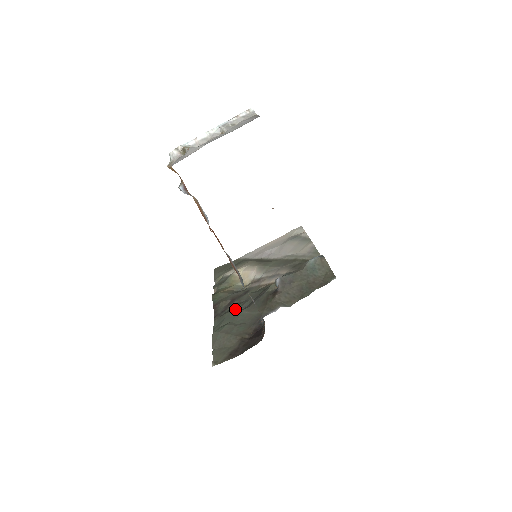
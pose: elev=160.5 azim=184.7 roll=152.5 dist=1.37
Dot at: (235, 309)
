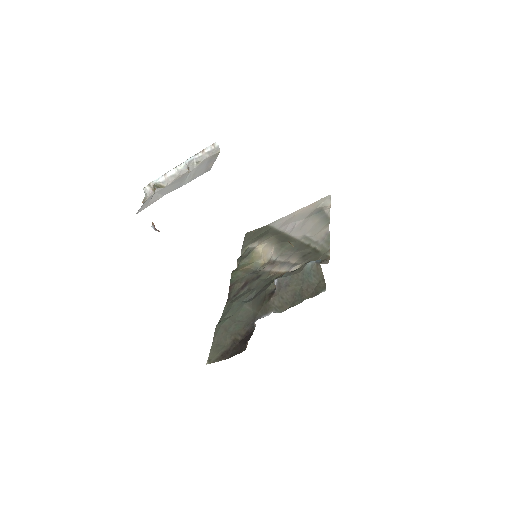
Dot at: (242, 299)
